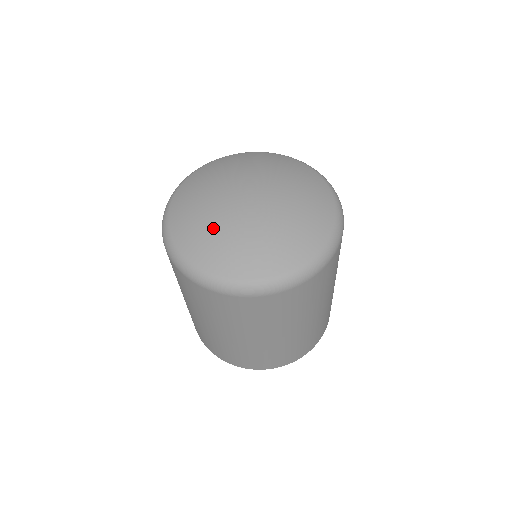
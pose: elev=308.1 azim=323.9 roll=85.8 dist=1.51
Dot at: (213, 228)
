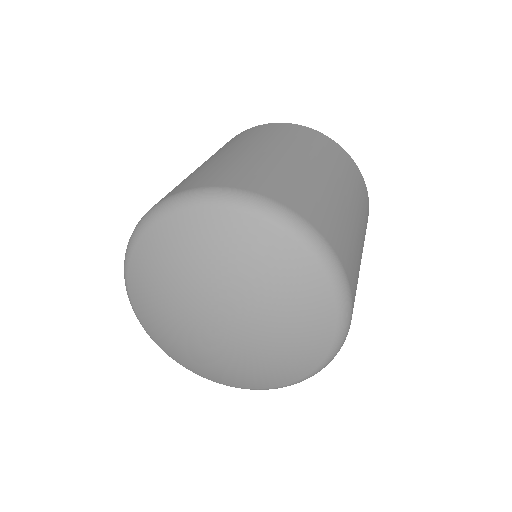
Dot at: (199, 359)
